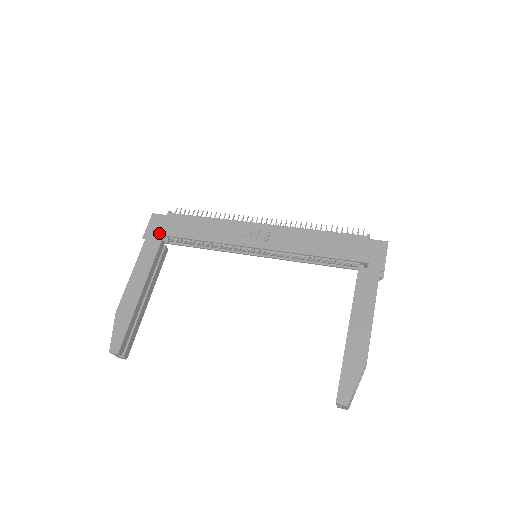
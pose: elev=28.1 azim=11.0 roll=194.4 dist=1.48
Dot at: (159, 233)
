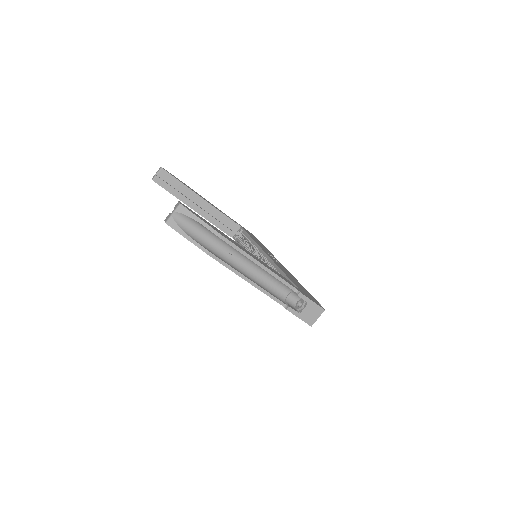
Dot at: (243, 228)
